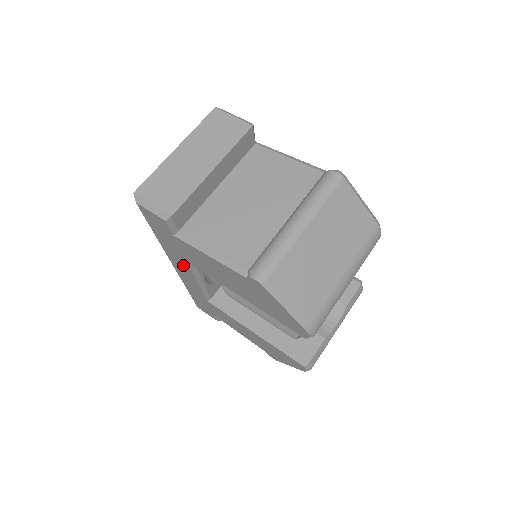
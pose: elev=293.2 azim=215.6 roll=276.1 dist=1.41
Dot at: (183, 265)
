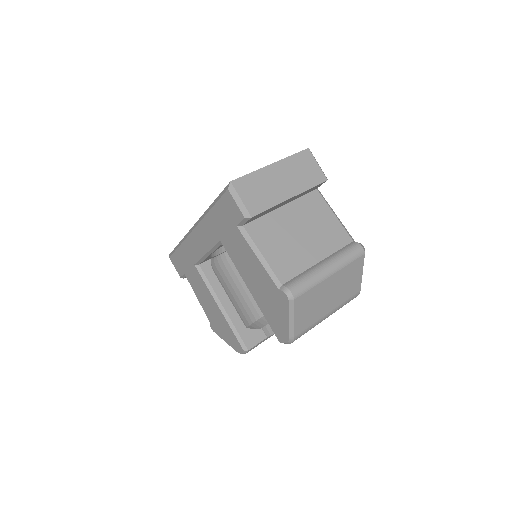
Dot at: (210, 238)
